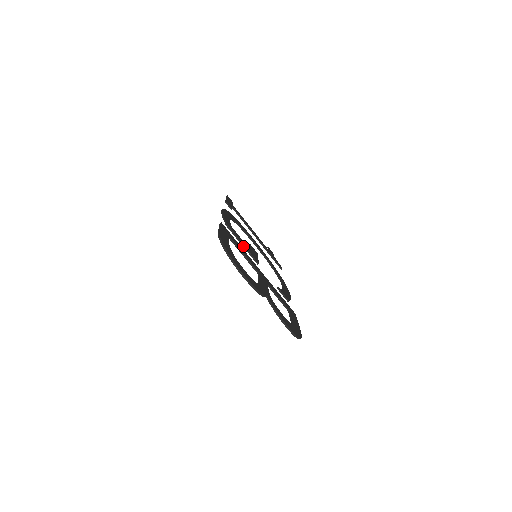
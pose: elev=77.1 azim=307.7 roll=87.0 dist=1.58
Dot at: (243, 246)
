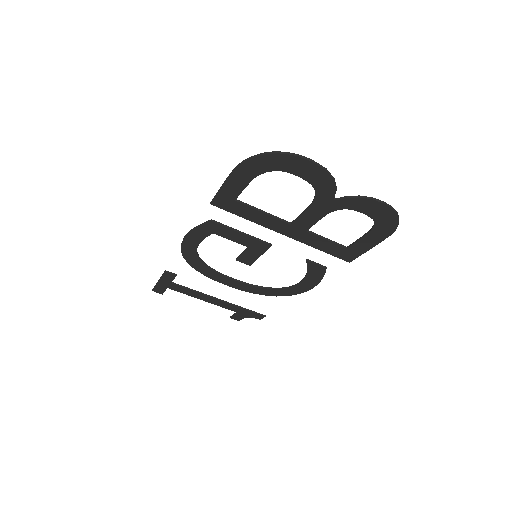
Dot at: (243, 234)
